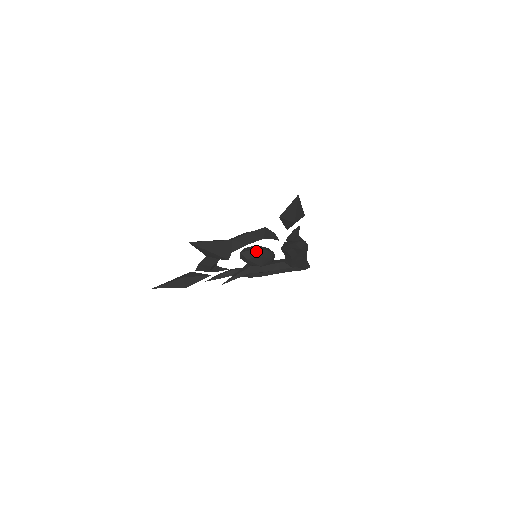
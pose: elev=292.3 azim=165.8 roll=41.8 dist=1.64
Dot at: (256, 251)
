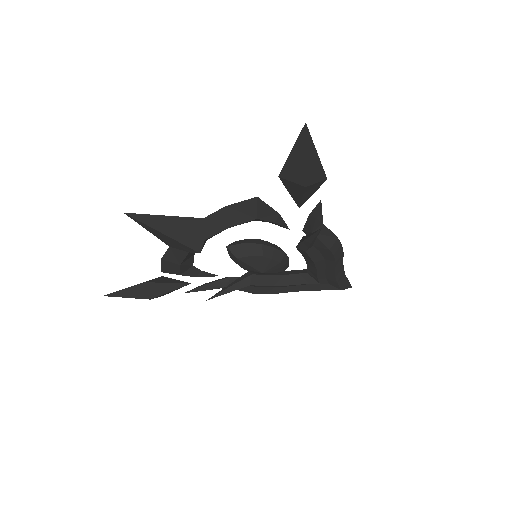
Dot at: (253, 246)
